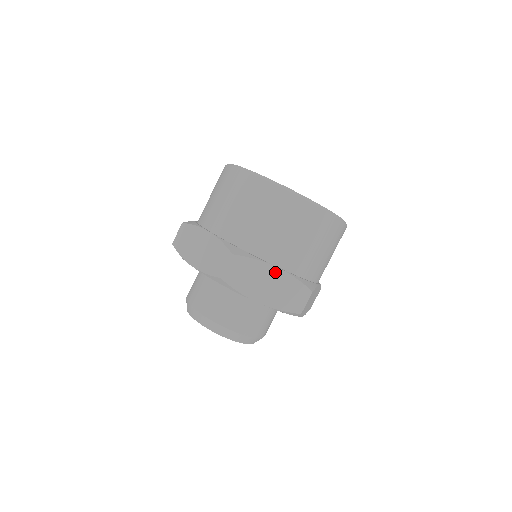
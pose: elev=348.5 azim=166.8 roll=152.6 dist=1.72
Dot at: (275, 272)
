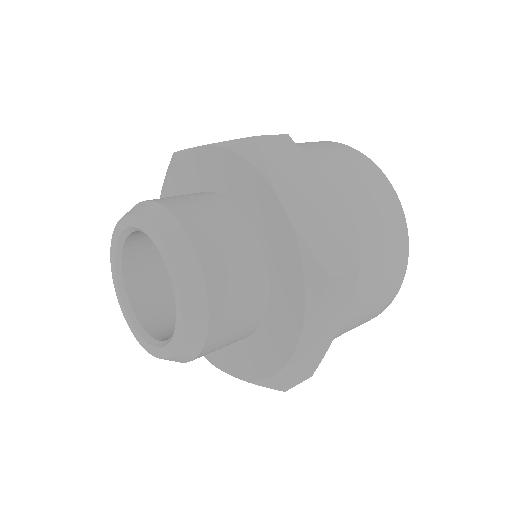
Dot at: (325, 199)
